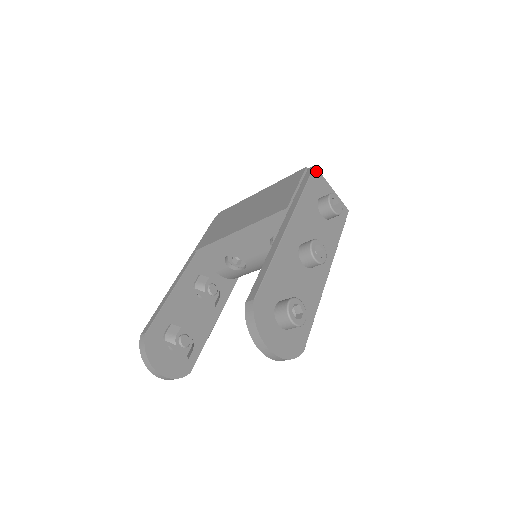
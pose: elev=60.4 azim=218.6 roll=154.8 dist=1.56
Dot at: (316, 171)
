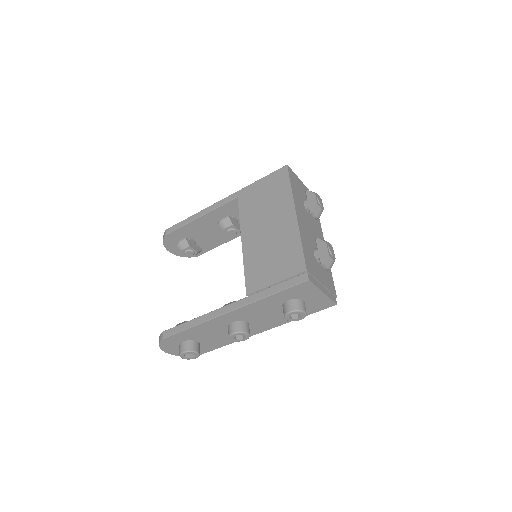
Dot at: (307, 283)
